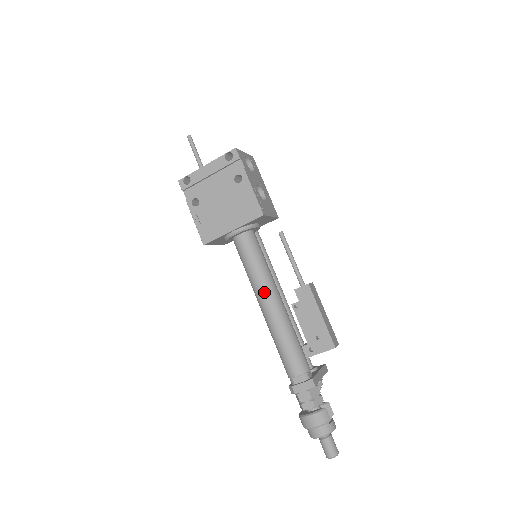
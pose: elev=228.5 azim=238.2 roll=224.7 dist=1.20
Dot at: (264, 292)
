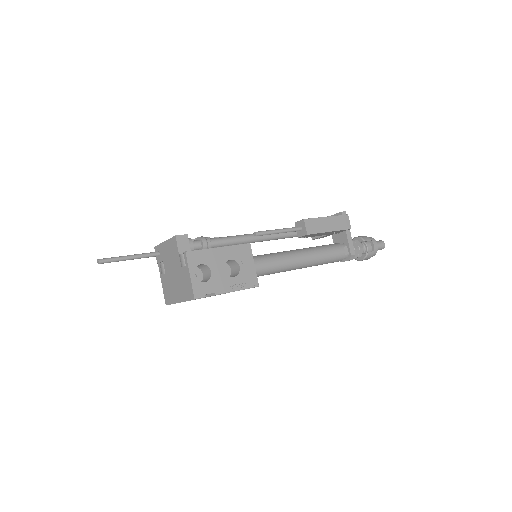
Dot at: occluded
